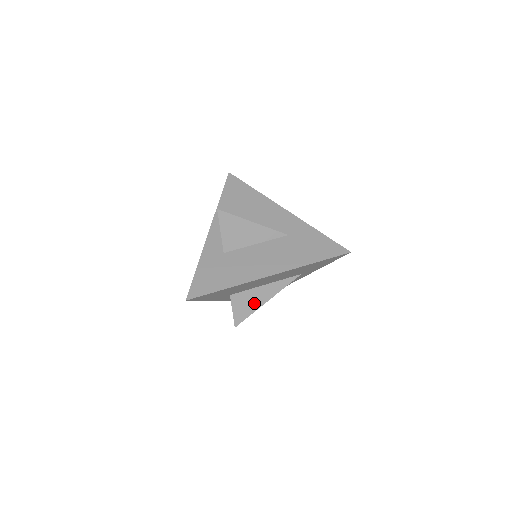
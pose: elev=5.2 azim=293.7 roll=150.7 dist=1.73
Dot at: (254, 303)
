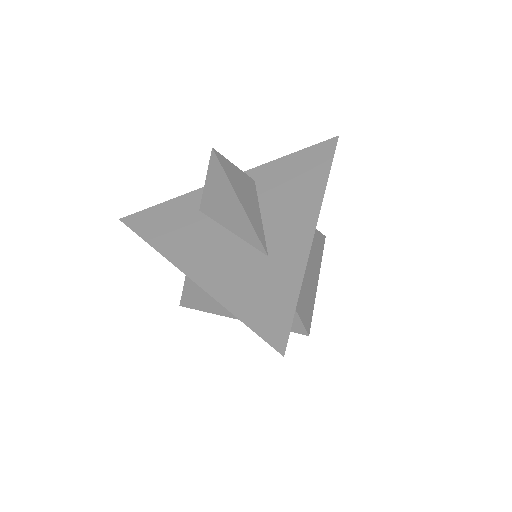
Dot at: (203, 300)
